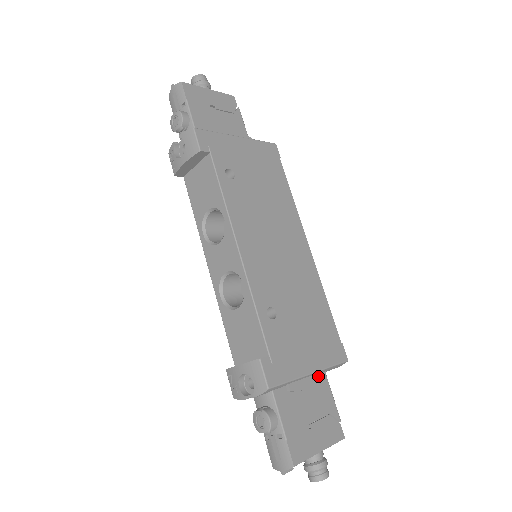
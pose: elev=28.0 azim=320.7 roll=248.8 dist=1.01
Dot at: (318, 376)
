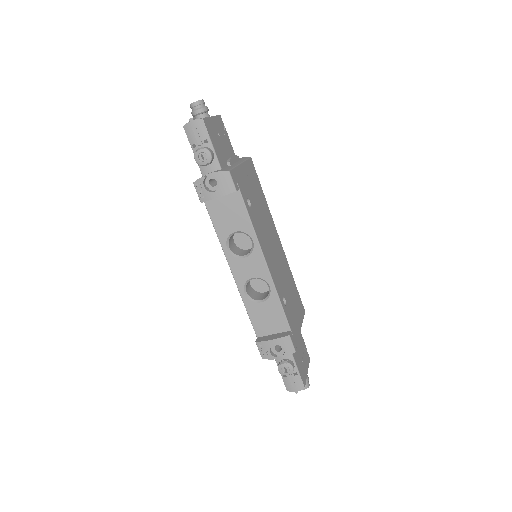
Dot at: occluded
